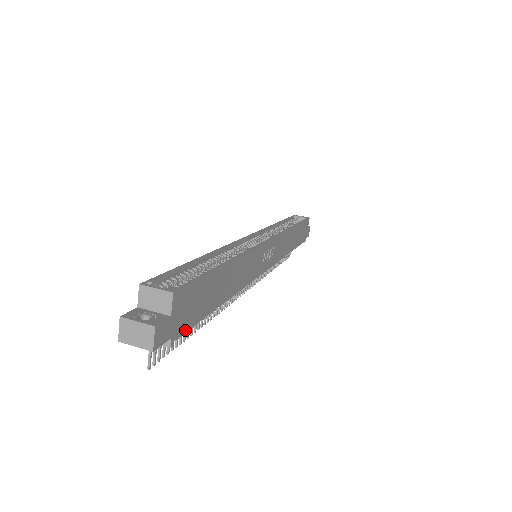
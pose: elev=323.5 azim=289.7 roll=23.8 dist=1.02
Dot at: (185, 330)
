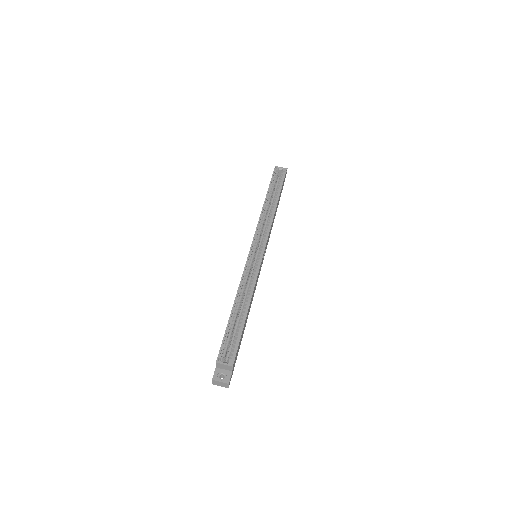
Dot at: occluded
